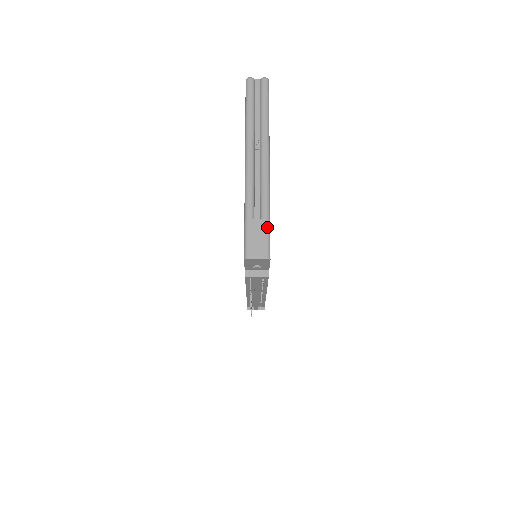
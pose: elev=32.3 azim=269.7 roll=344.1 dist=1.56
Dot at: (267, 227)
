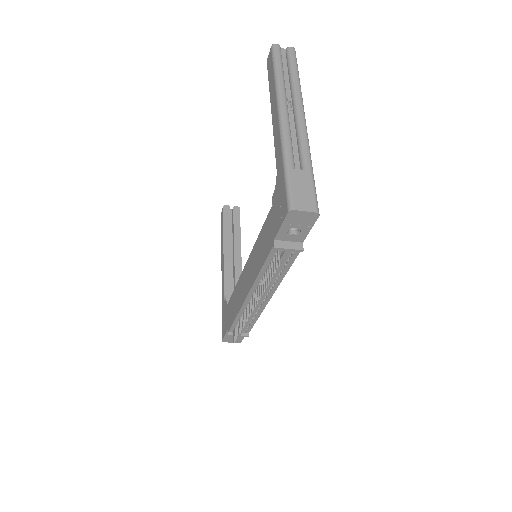
Dot at: (312, 180)
